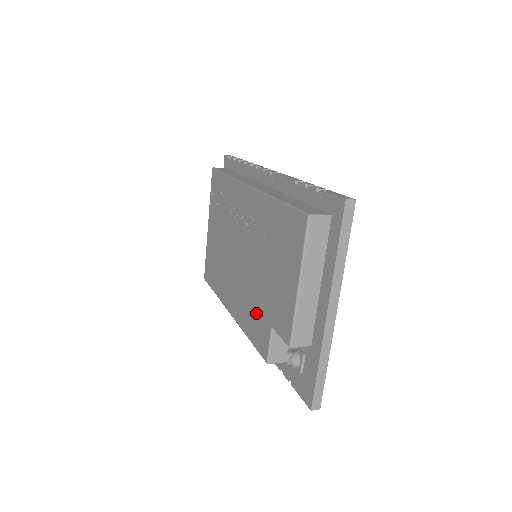
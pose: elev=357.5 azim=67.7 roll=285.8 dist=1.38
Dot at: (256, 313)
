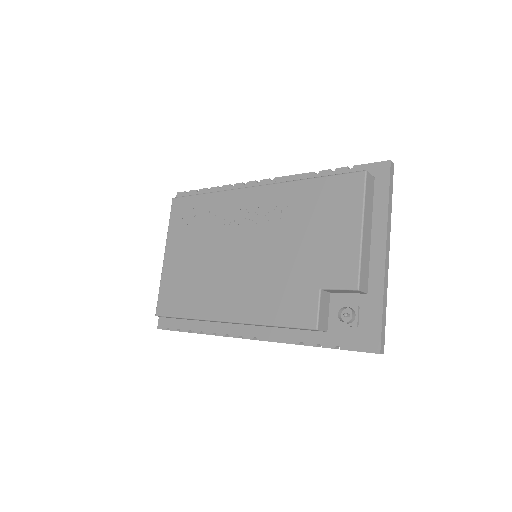
Dot at: (287, 291)
